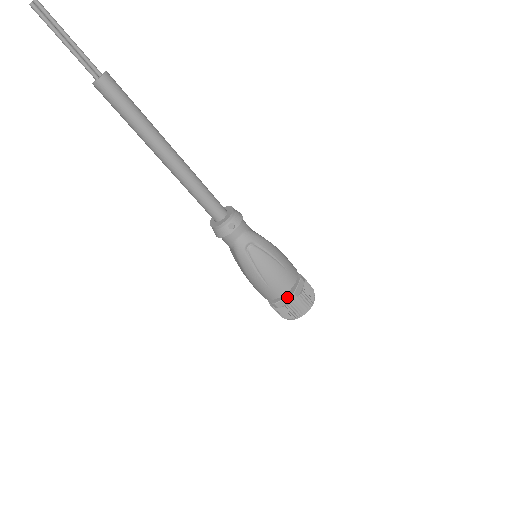
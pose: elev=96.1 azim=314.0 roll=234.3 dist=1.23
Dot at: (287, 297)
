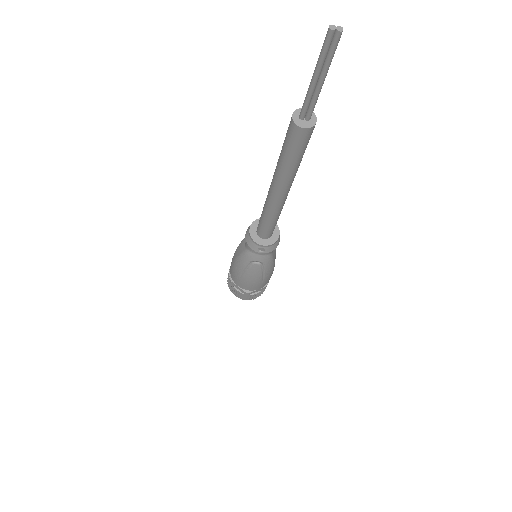
Dot at: (243, 289)
